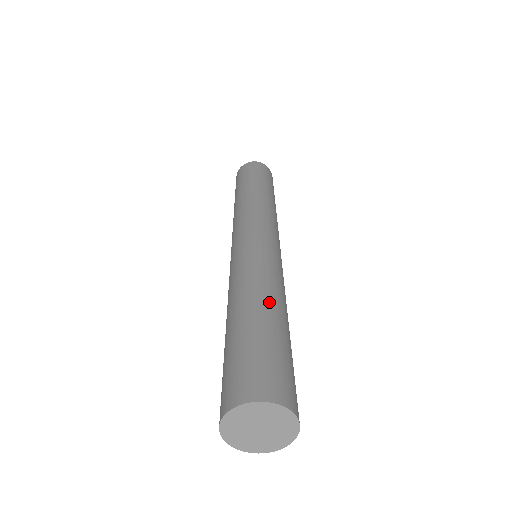
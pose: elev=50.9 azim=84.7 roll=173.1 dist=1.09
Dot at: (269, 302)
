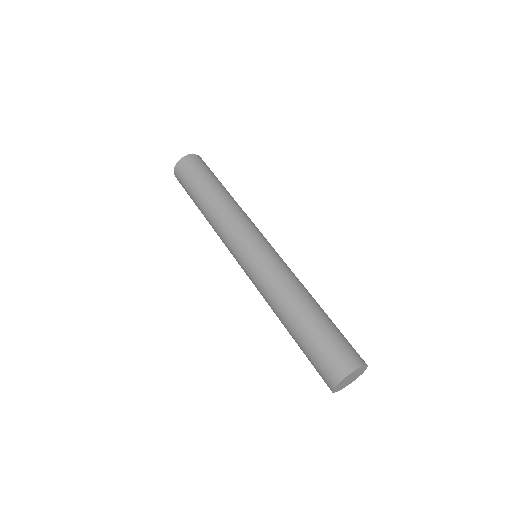
Dot at: (295, 310)
